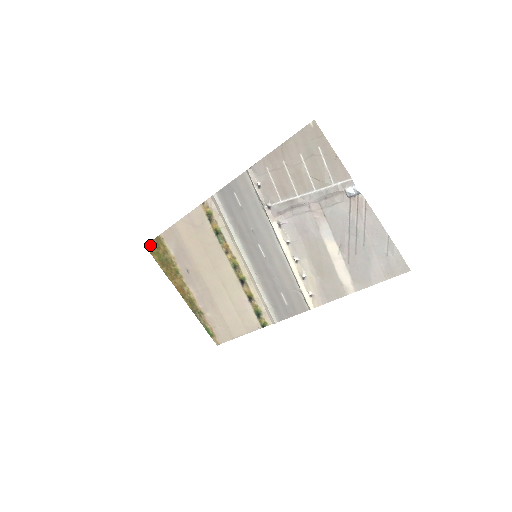
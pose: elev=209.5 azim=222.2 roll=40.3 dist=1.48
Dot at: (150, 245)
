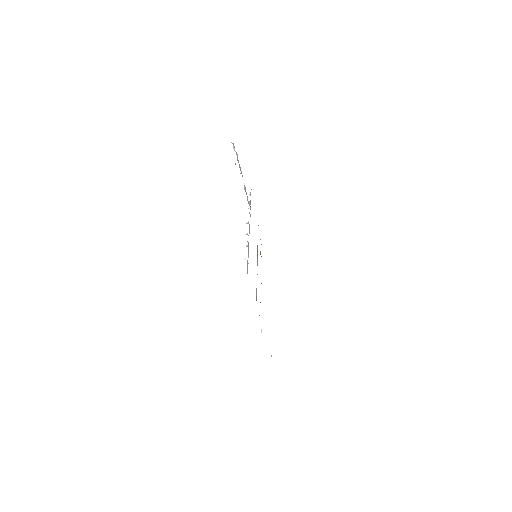
Dot at: occluded
